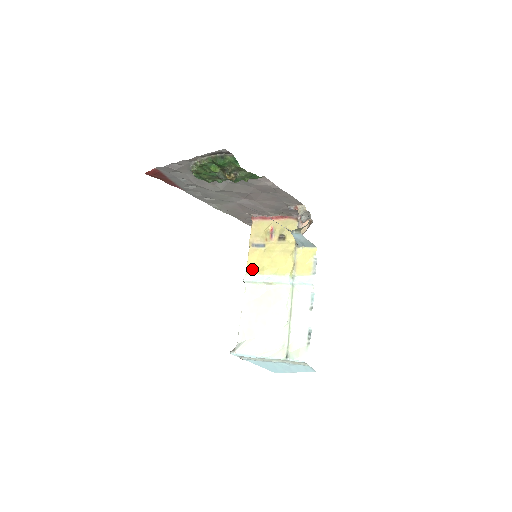
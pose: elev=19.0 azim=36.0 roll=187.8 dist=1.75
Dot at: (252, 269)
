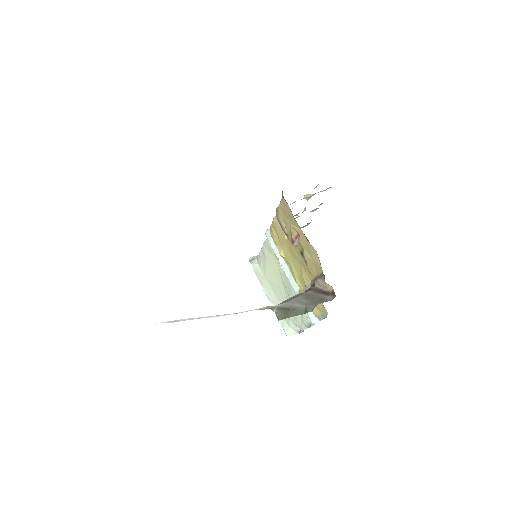
Dot at: (273, 236)
